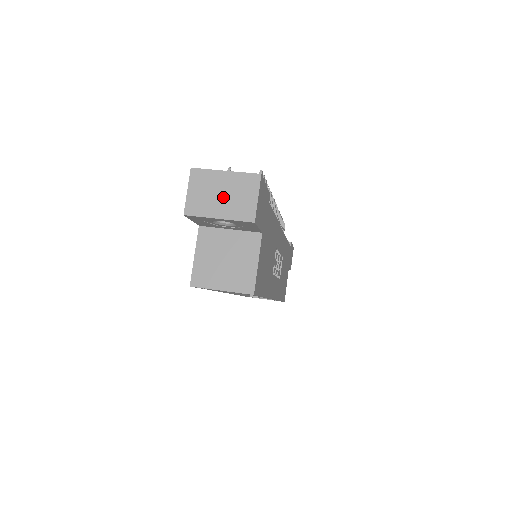
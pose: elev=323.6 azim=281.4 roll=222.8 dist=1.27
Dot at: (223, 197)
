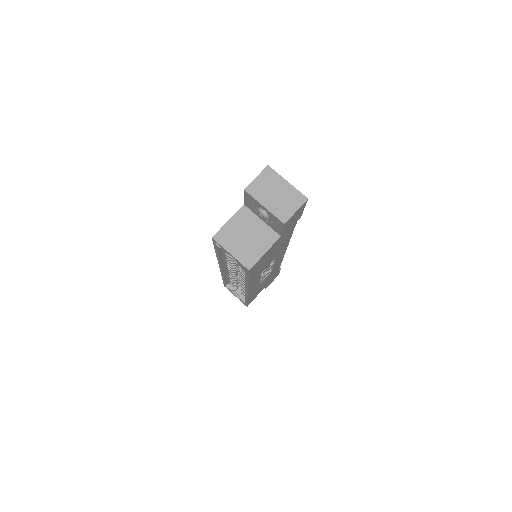
Dot at: (276, 196)
